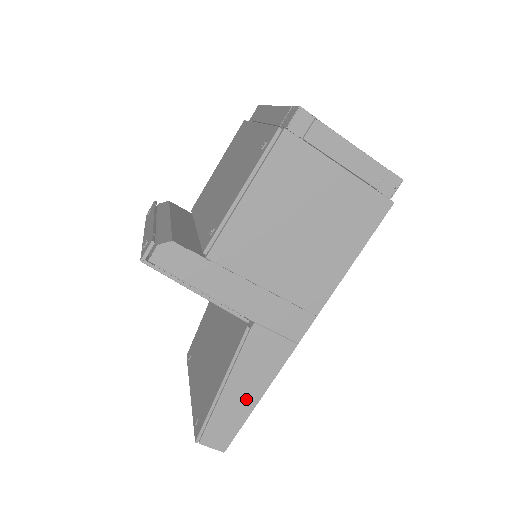
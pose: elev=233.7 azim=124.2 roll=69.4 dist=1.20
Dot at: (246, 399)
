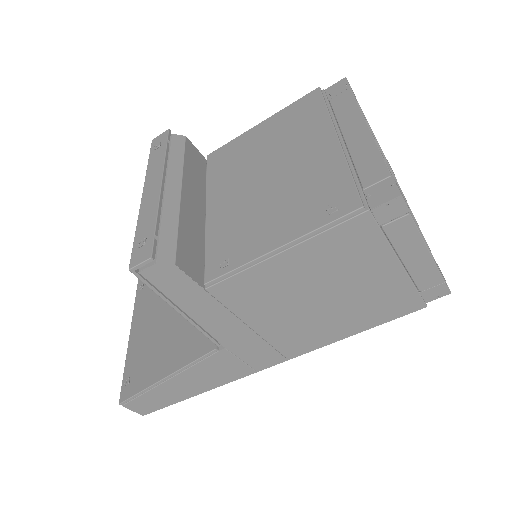
Dot at: (184, 392)
